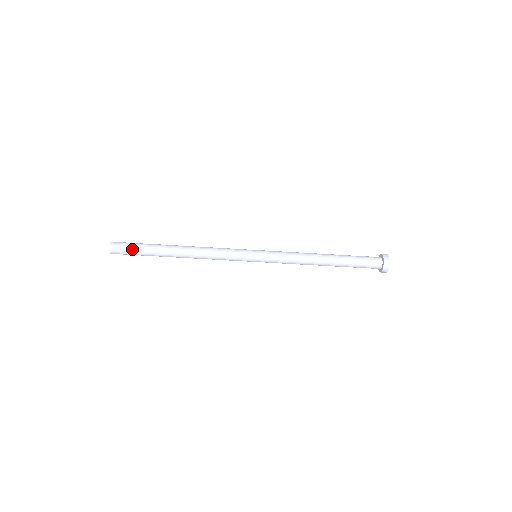
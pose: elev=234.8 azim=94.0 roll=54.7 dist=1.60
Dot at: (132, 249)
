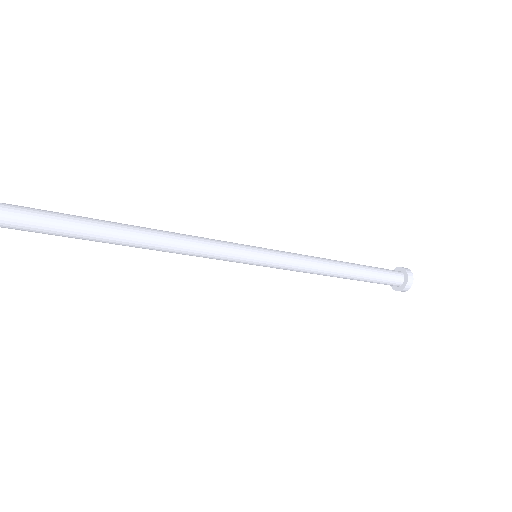
Dot at: (49, 218)
